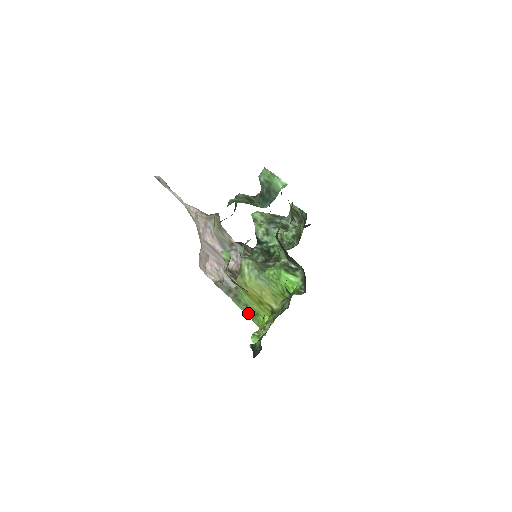
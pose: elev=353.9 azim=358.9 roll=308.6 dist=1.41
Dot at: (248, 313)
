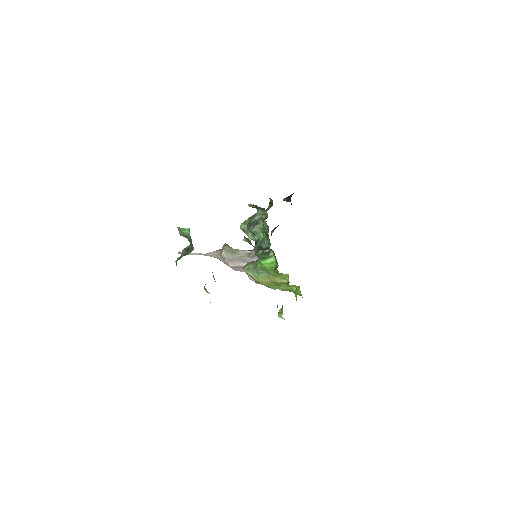
Dot at: occluded
